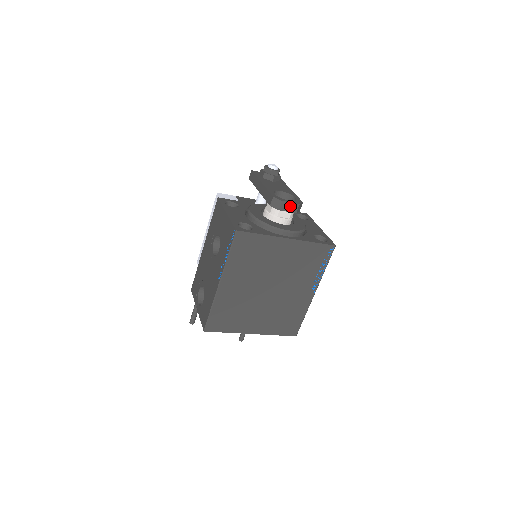
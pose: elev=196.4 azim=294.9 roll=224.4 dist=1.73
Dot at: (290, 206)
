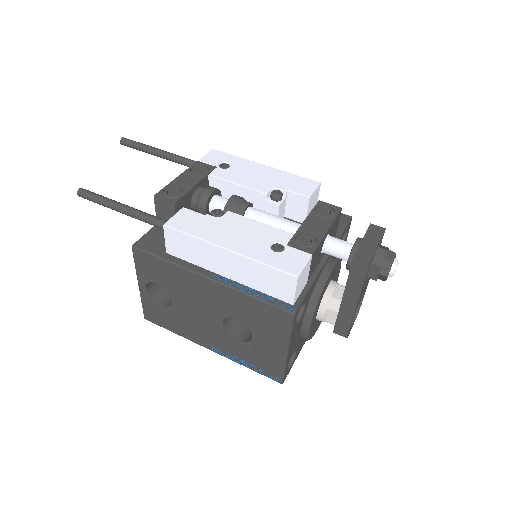
Dot at: occluded
